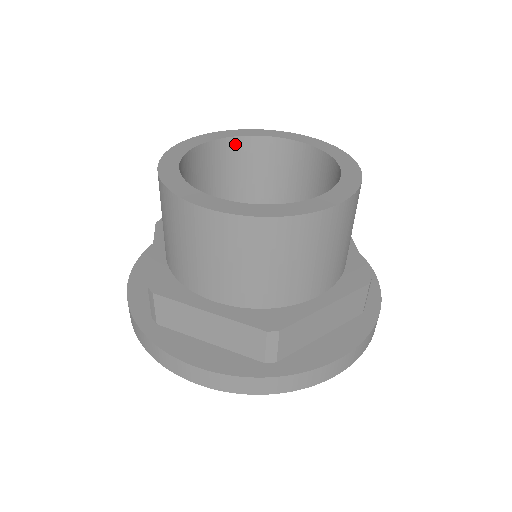
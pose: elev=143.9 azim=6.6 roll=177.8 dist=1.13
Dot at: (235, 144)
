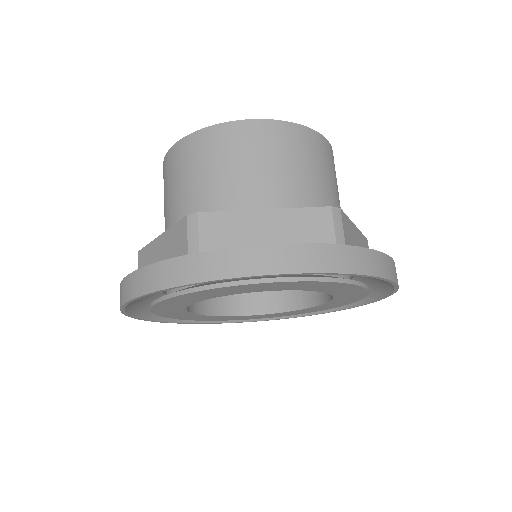
Dot at: occluded
